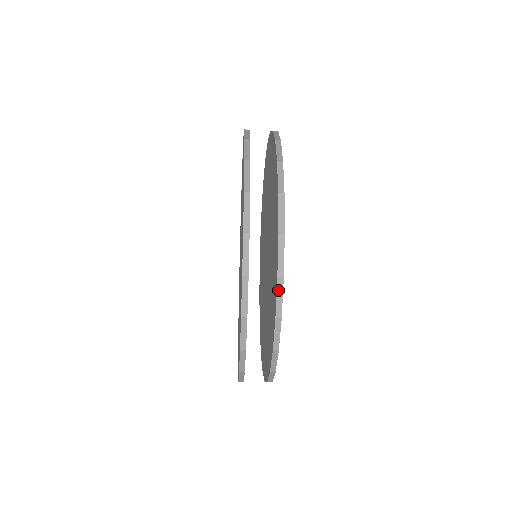
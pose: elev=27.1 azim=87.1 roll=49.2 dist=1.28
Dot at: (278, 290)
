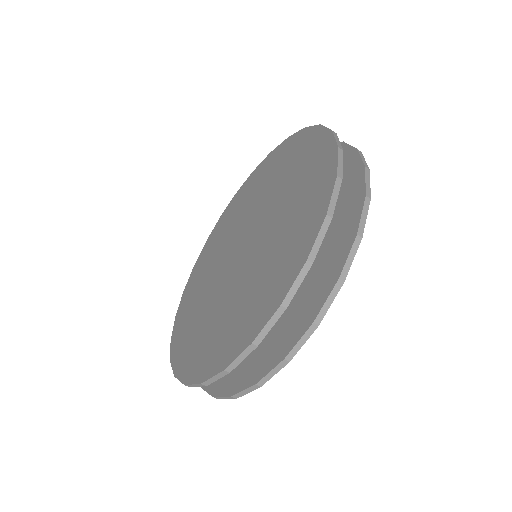
Dot at: (352, 249)
